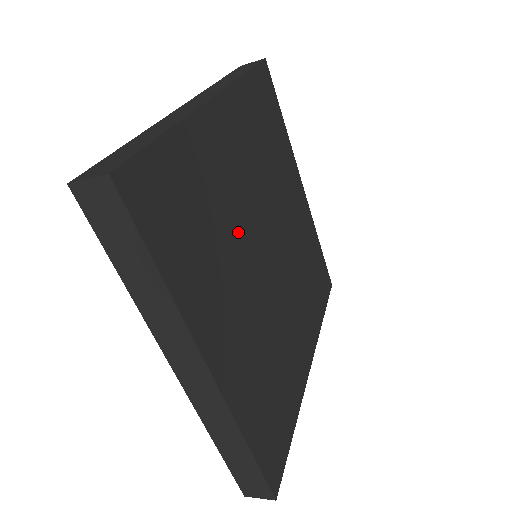
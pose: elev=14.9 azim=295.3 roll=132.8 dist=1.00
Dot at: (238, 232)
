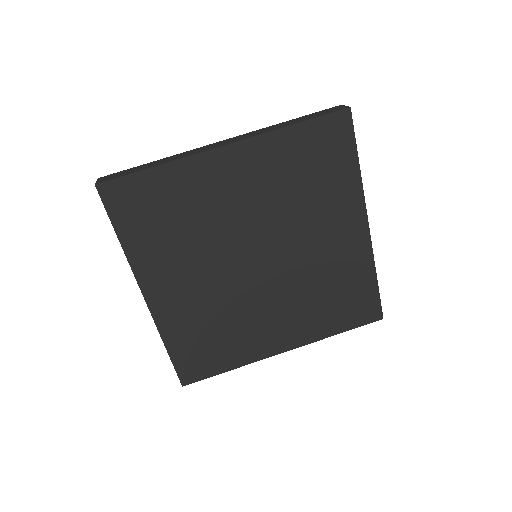
Dot at: (230, 300)
